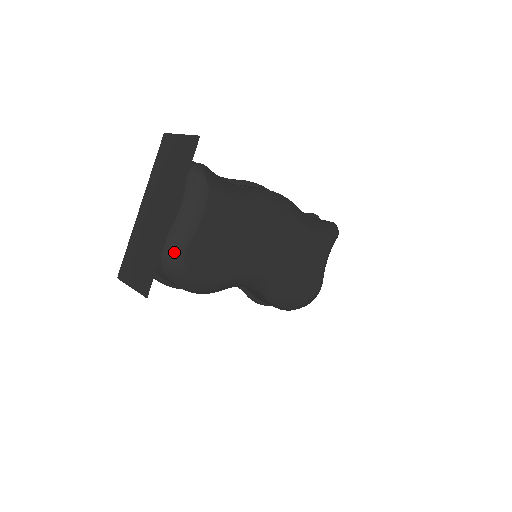
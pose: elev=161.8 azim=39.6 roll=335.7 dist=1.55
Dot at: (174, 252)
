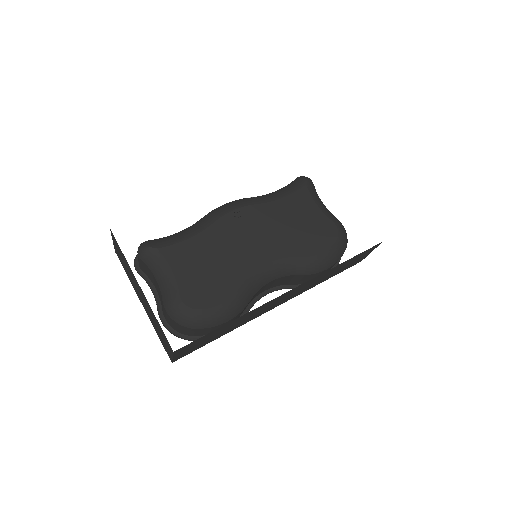
Dot at: (175, 308)
